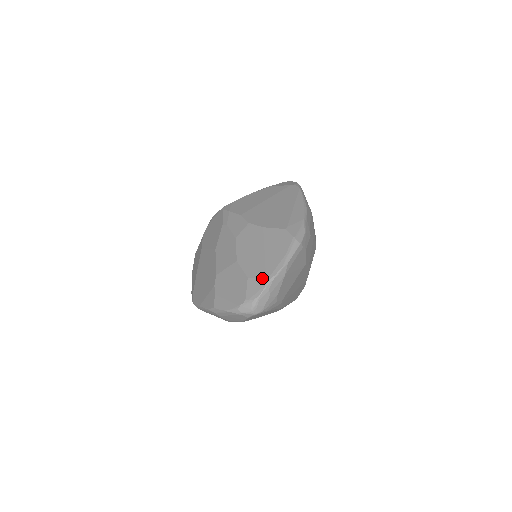
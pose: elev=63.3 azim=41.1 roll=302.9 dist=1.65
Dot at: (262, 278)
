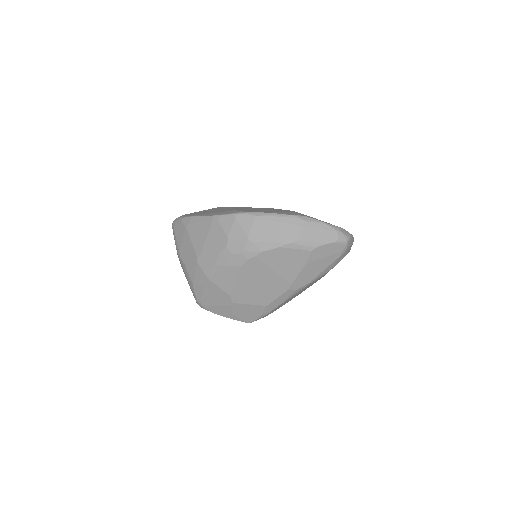
Dot at: occluded
